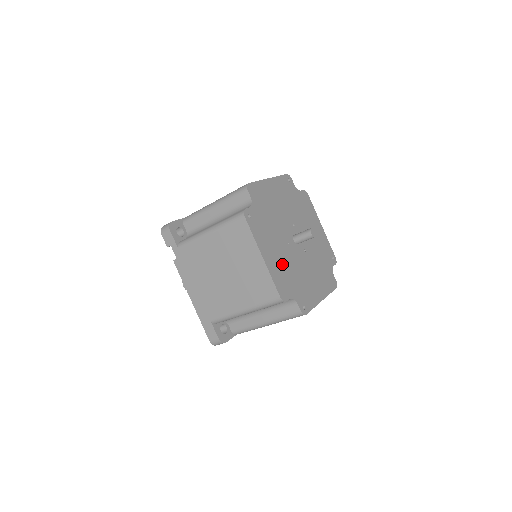
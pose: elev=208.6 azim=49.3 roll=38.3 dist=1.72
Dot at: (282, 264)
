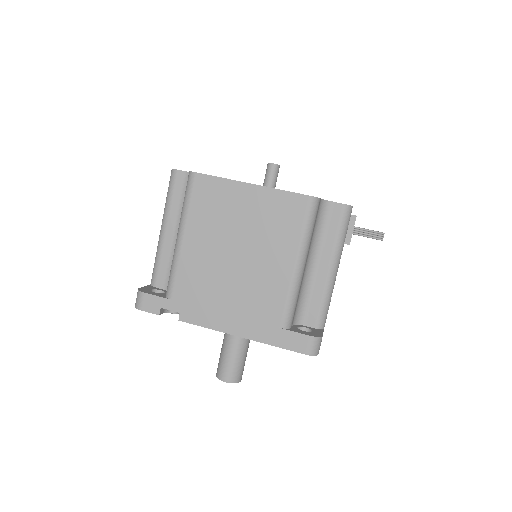
Dot at: occluded
